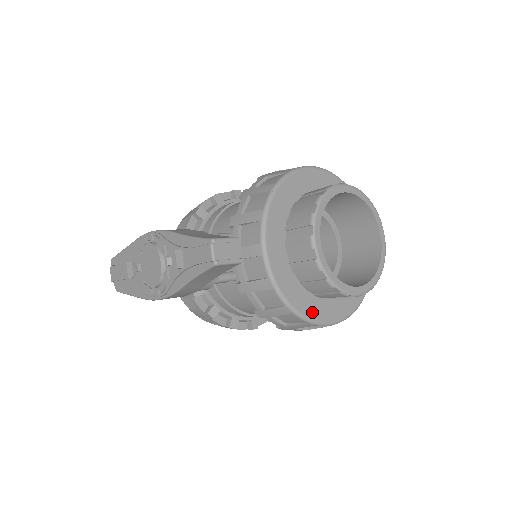
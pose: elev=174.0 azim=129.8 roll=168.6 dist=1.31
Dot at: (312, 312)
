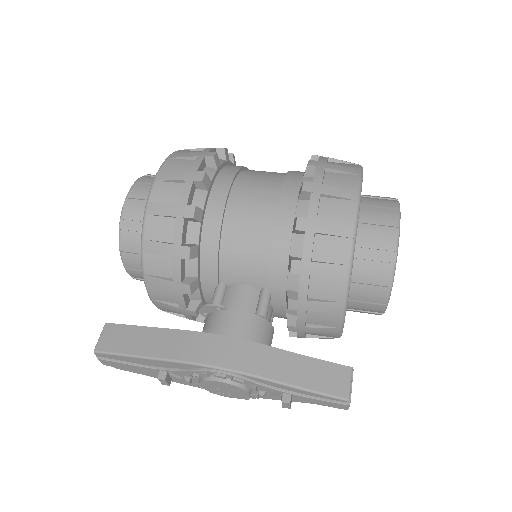
Dot at: occluded
